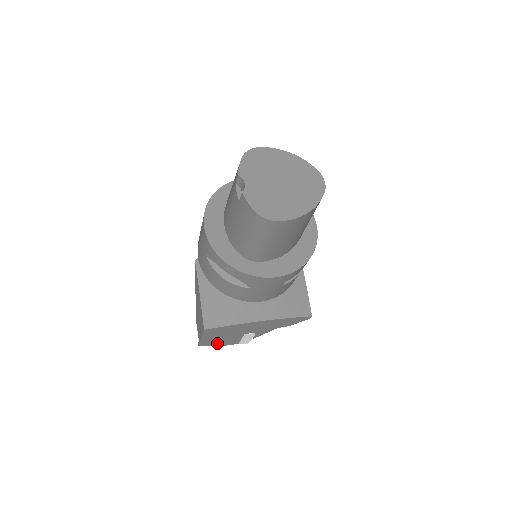
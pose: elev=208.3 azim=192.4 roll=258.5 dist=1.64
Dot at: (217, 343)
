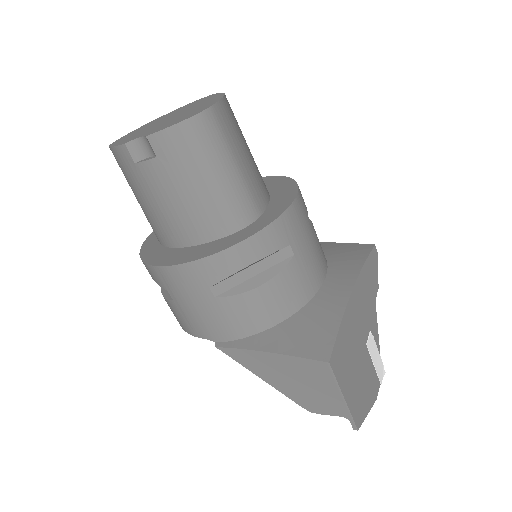
Dot at: (365, 402)
